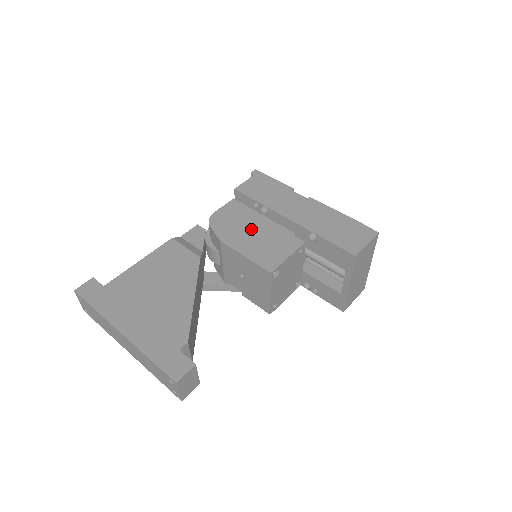
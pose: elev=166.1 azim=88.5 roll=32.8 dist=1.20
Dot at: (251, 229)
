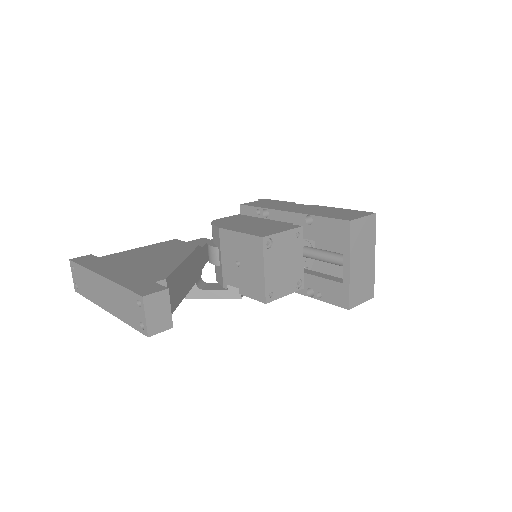
Dot at: (250, 223)
